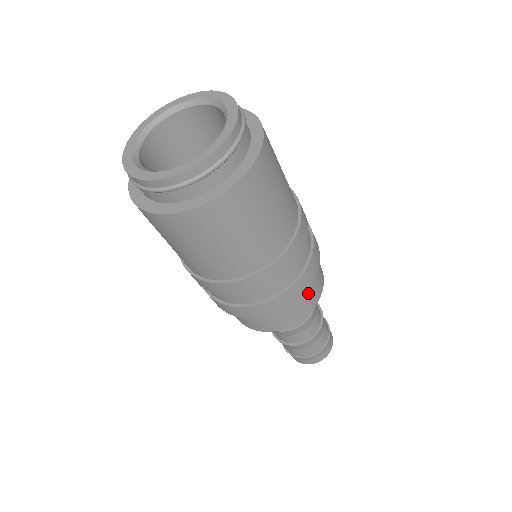
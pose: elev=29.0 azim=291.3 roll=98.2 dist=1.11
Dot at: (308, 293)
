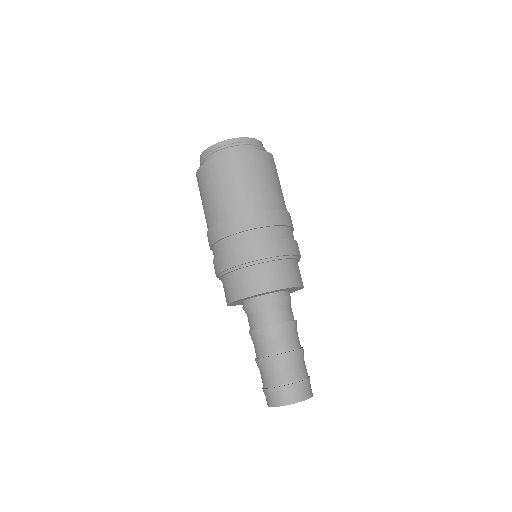
Dot at: (276, 270)
